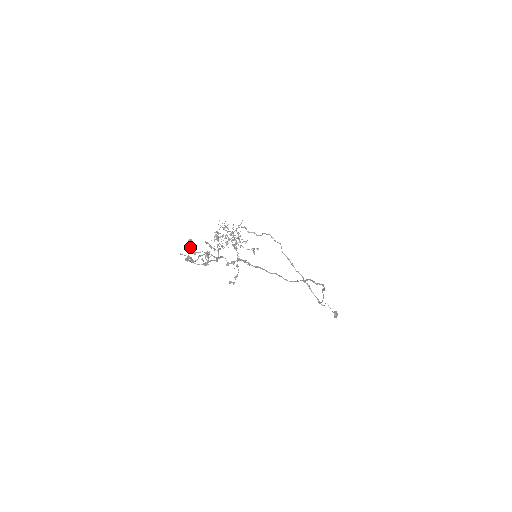
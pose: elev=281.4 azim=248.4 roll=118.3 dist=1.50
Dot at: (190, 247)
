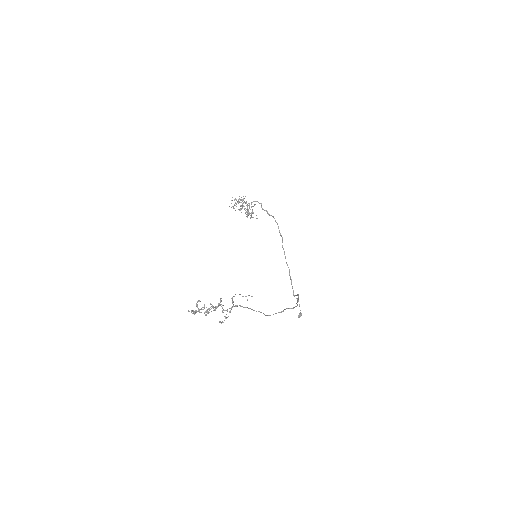
Dot at: (197, 306)
